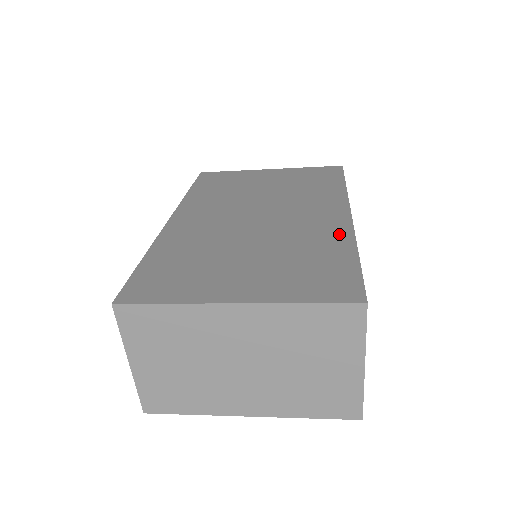
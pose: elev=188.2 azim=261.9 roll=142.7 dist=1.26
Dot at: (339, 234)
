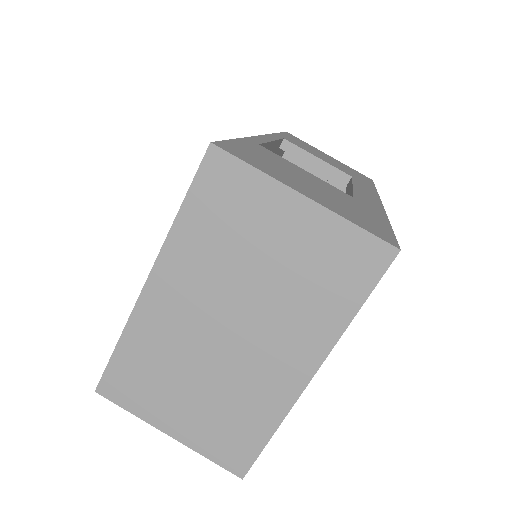
Dot at: occluded
